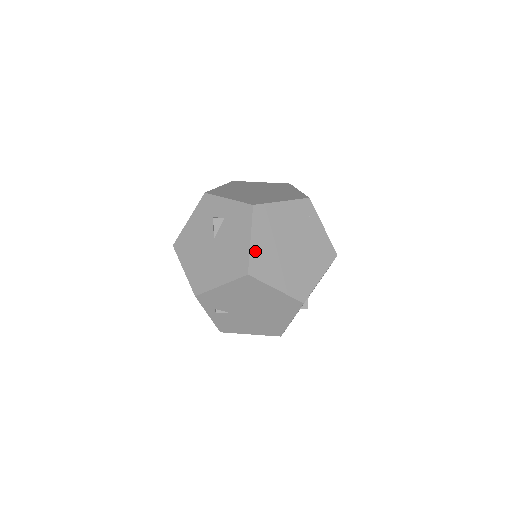
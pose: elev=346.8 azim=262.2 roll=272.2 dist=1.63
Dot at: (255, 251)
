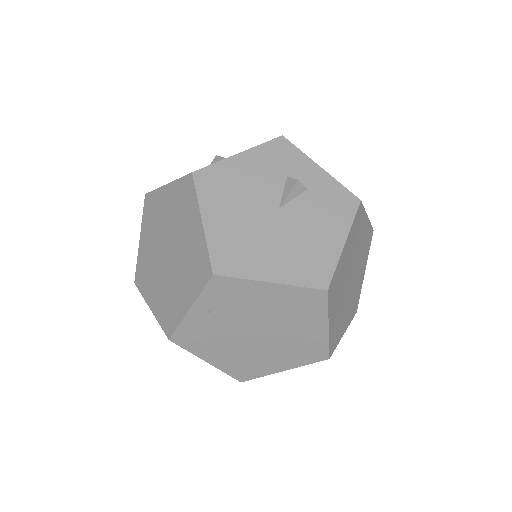
Dot at: (341, 262)
